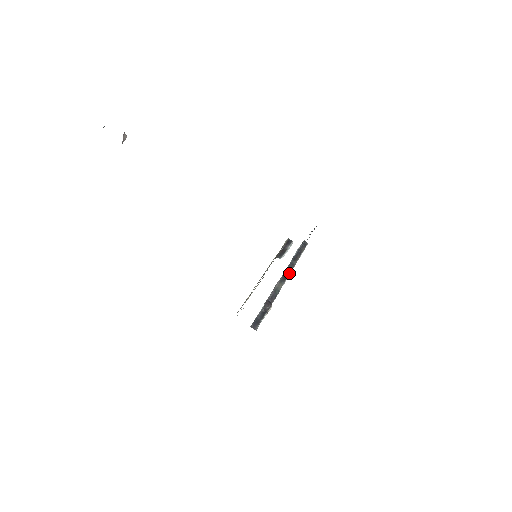
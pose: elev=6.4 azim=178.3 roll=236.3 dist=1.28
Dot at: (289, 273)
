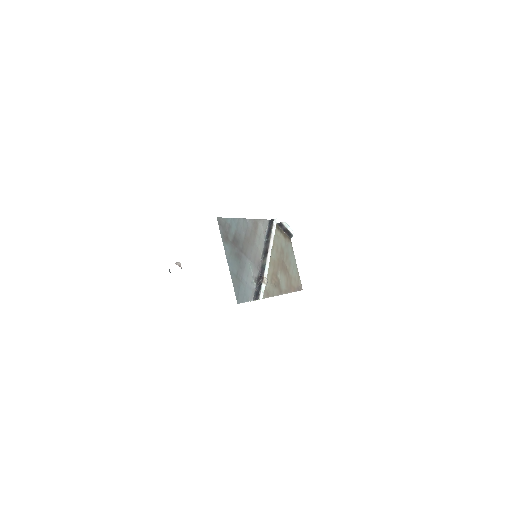
Dot at: (267, 248)
